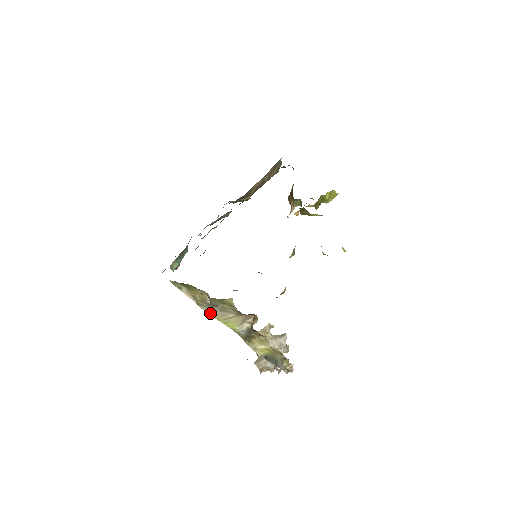
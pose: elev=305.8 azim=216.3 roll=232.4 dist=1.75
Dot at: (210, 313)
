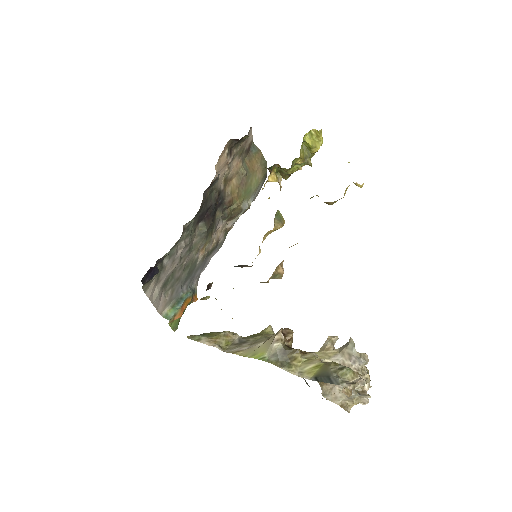
Dot at: (235, 353)
